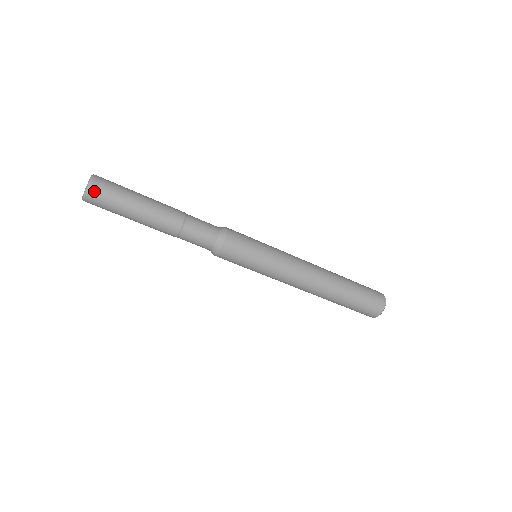
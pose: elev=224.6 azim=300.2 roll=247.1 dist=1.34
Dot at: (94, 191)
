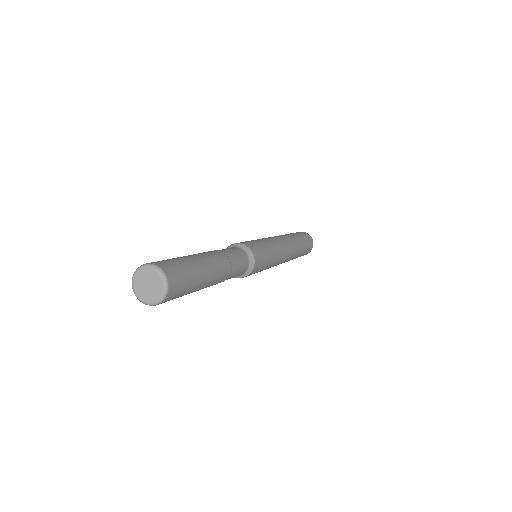
Dot at: occluded
